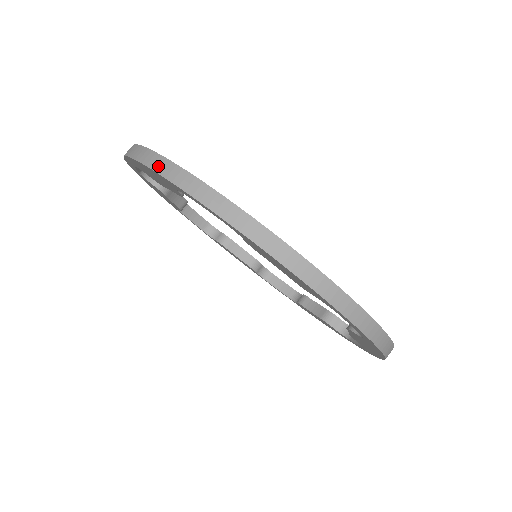
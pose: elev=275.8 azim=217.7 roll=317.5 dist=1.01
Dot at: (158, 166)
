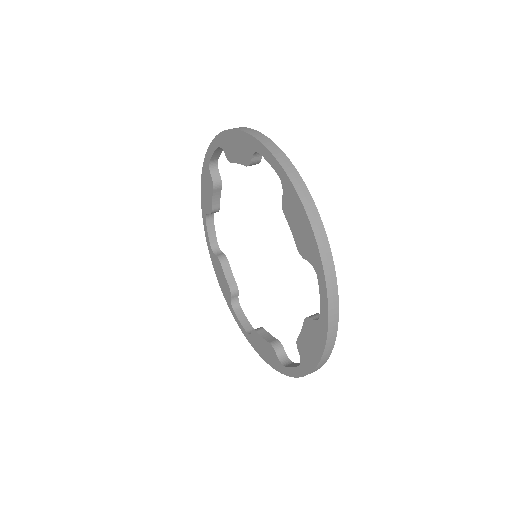
Dot at: (252, 133)
